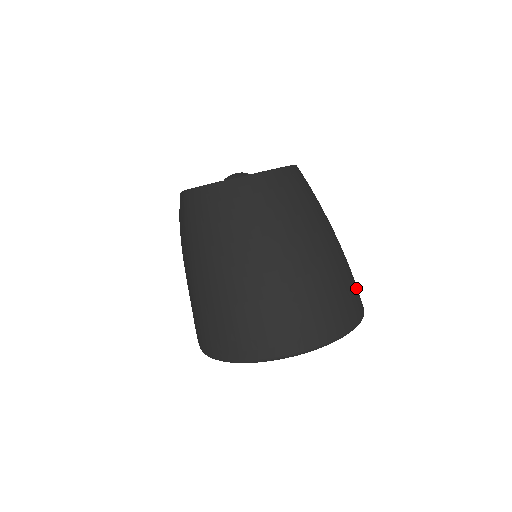
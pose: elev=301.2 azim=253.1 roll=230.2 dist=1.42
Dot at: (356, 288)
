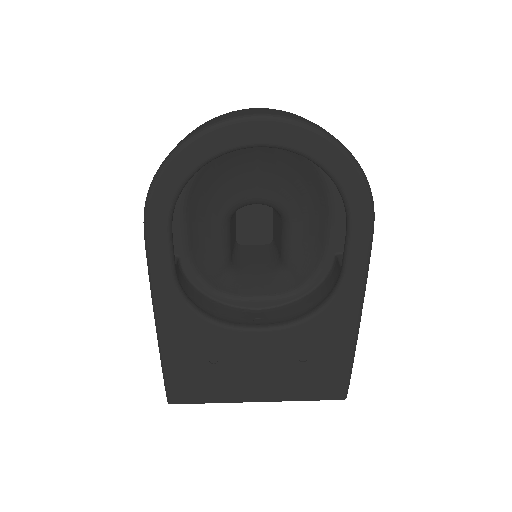
Dot at: occluded
